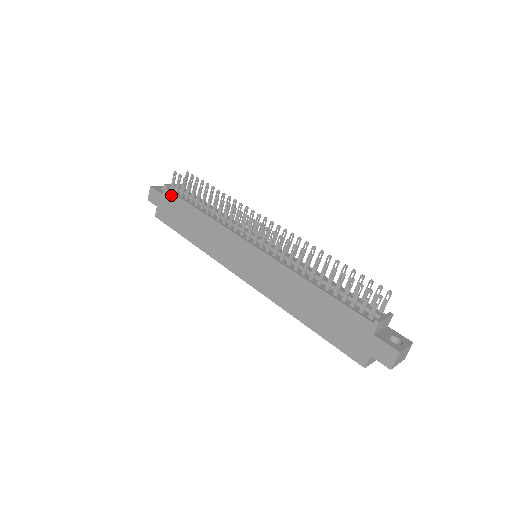
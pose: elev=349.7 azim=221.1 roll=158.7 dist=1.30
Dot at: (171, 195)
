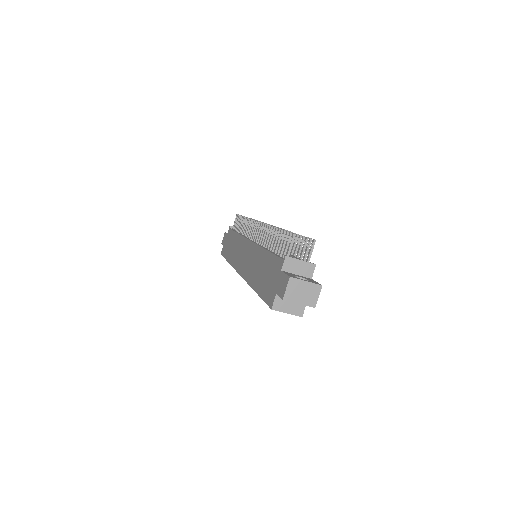
Dot at: (230, 231)
